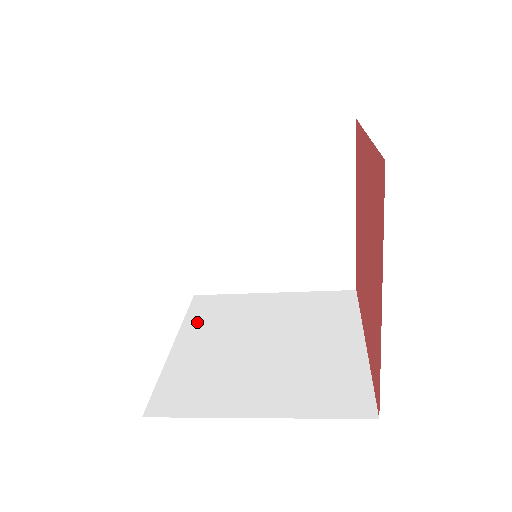
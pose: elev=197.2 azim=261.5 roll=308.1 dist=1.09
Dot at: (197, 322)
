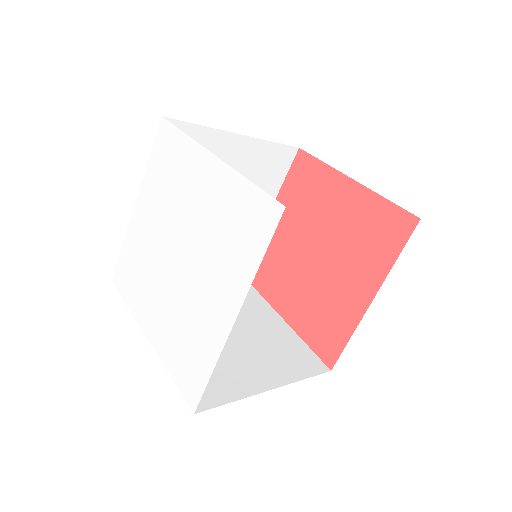
Dot at: occluded
